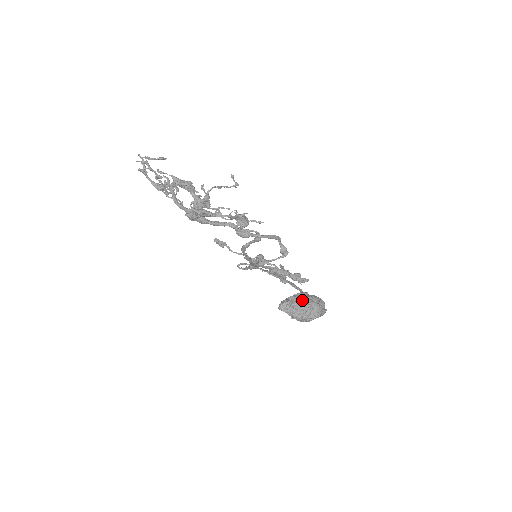
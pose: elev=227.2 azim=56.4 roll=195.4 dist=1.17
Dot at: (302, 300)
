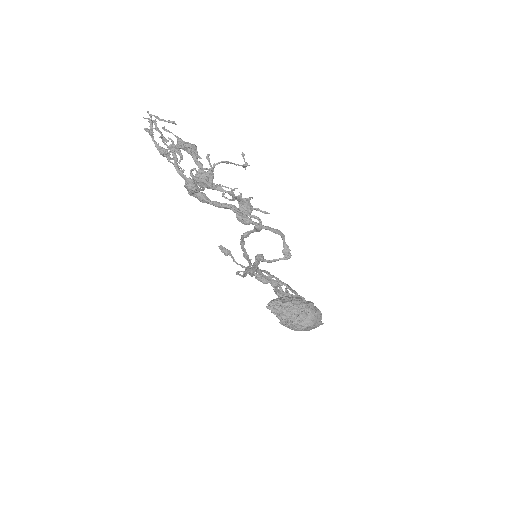
Dot at: (295, 302)
